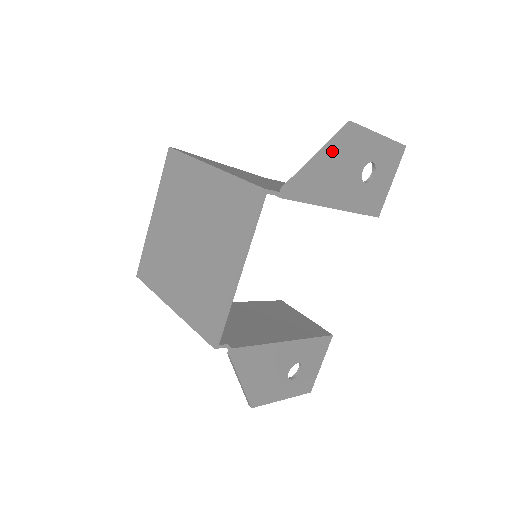
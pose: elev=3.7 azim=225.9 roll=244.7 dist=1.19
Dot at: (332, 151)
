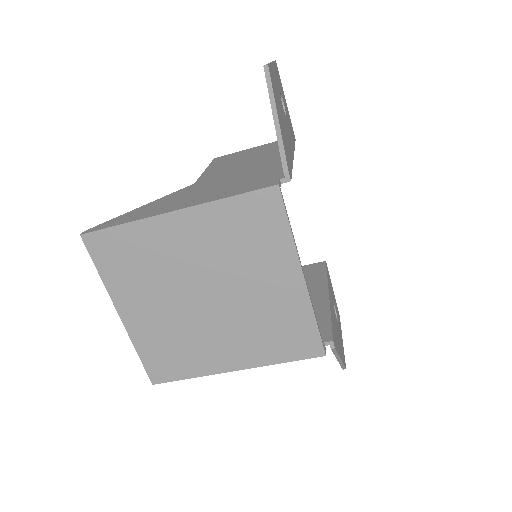
Dot at: (276, 105)
